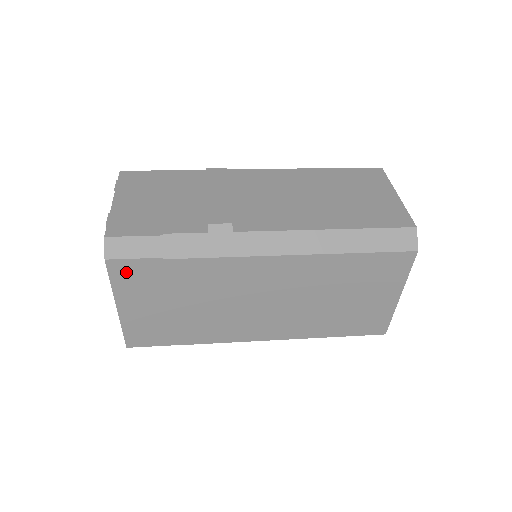
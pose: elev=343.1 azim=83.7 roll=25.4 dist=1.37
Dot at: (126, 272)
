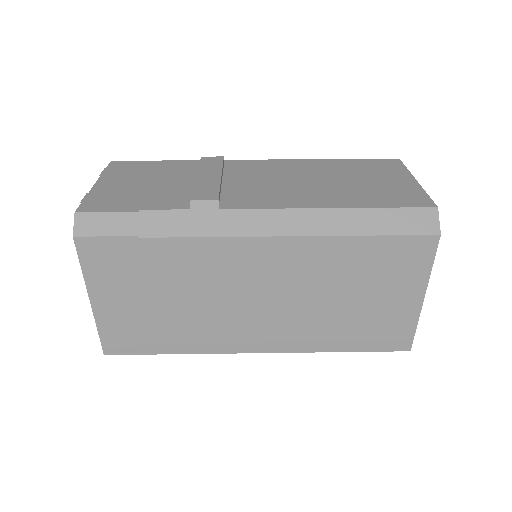
Dot at: (98, 254)
